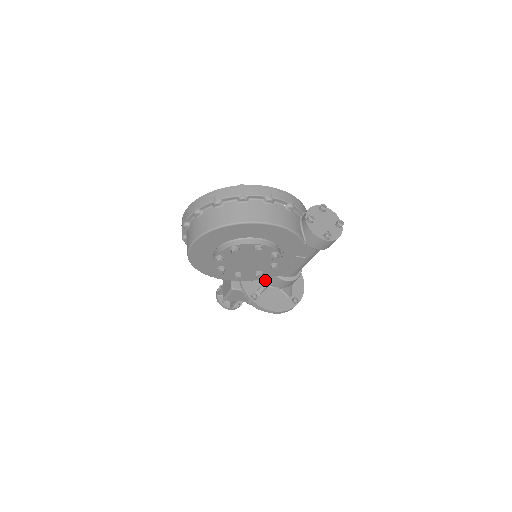
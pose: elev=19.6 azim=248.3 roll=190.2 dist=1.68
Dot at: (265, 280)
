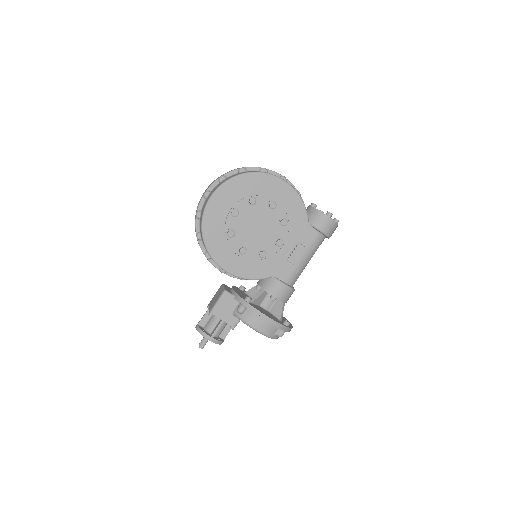
Dot at: occluded
